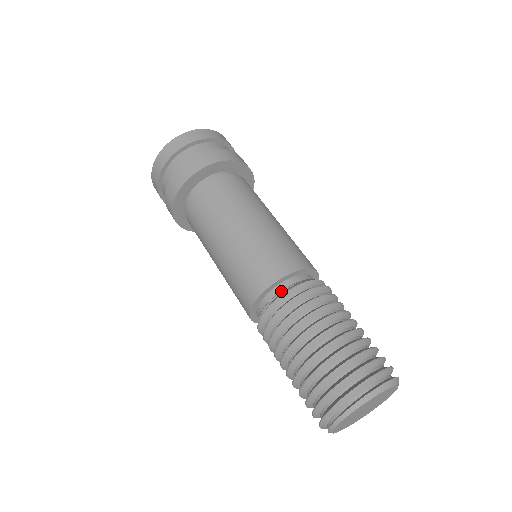
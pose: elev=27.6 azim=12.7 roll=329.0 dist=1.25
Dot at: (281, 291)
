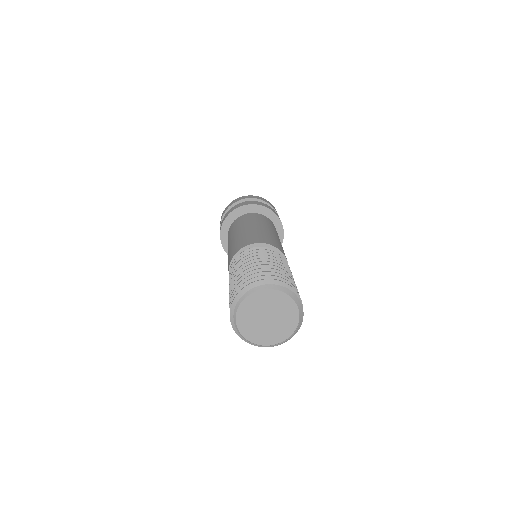
Dot at: occluded
